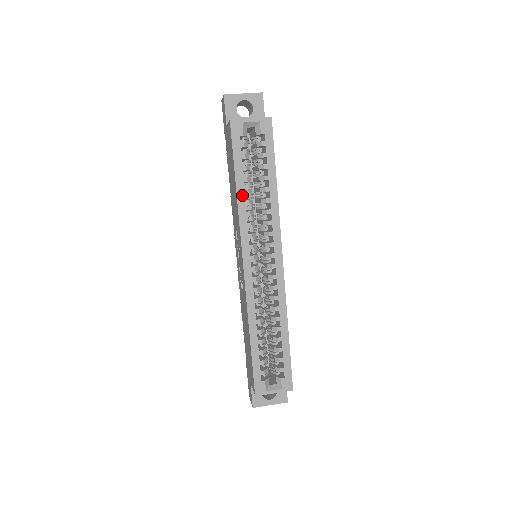
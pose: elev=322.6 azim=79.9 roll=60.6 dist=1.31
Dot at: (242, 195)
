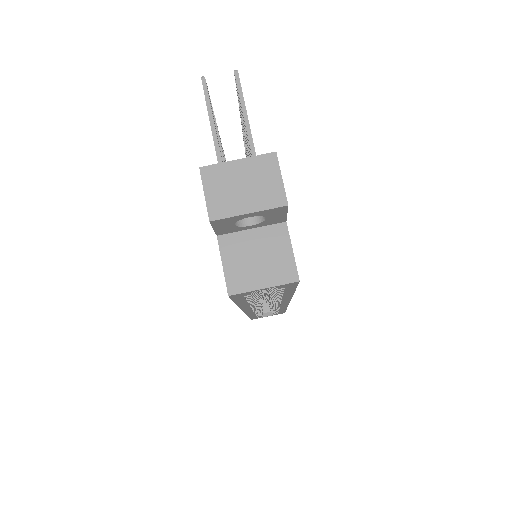
Dot at: (245, 305)
